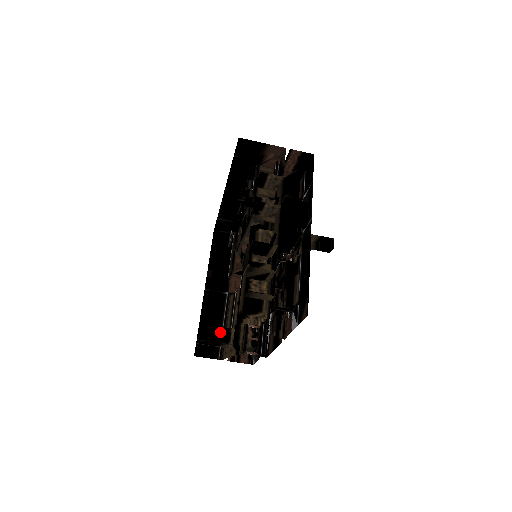
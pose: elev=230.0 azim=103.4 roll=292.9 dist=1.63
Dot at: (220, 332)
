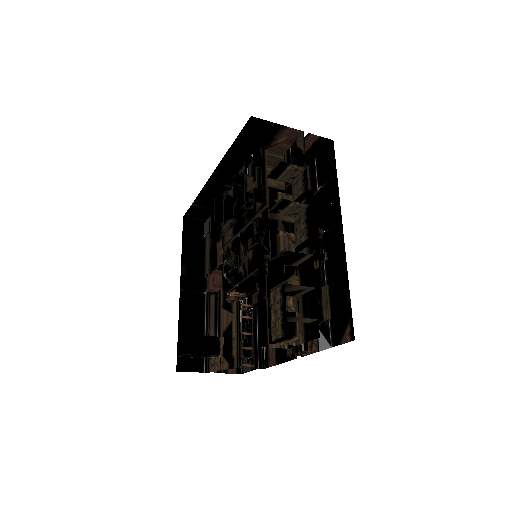
Dot at: (208, 342)
